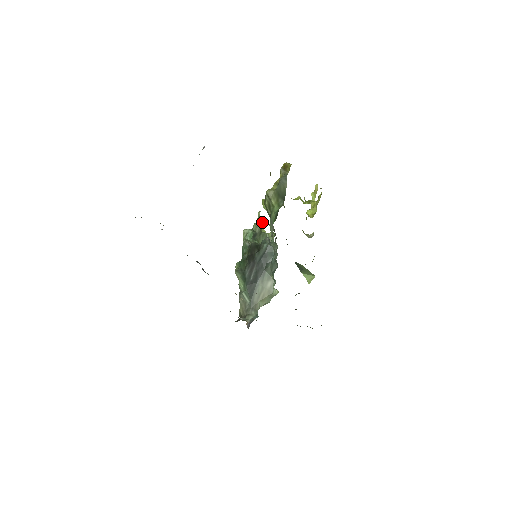
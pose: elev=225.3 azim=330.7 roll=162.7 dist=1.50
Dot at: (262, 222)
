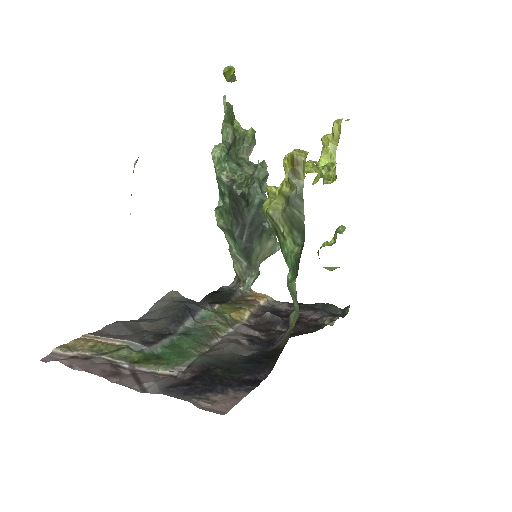
Dot at: (231, 112)
